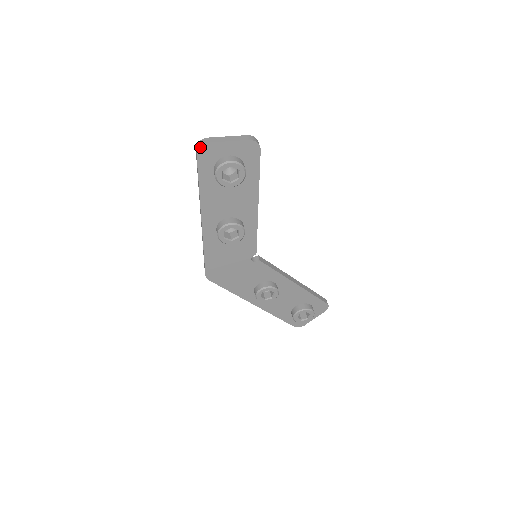
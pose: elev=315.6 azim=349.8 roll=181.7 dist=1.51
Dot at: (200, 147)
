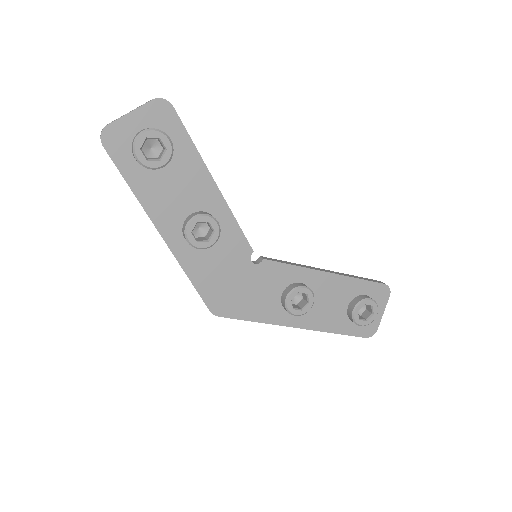
Dot at: (102, 135)
